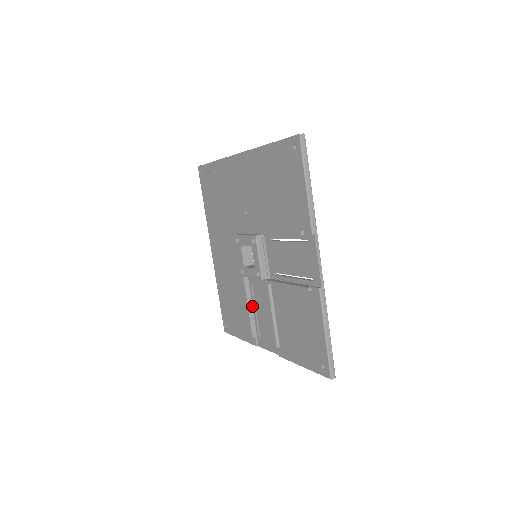
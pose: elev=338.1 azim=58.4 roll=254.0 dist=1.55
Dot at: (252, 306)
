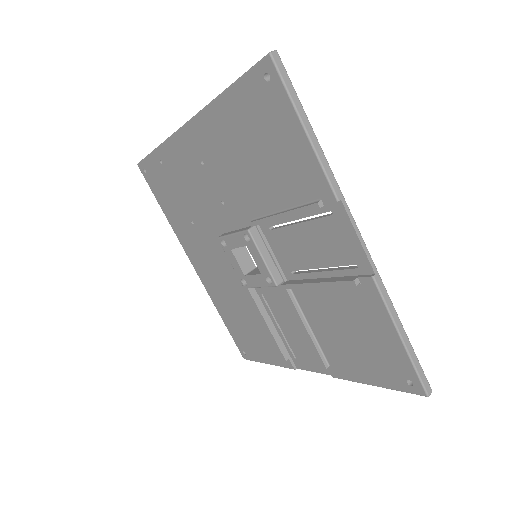
Dot at: (271, 321)
